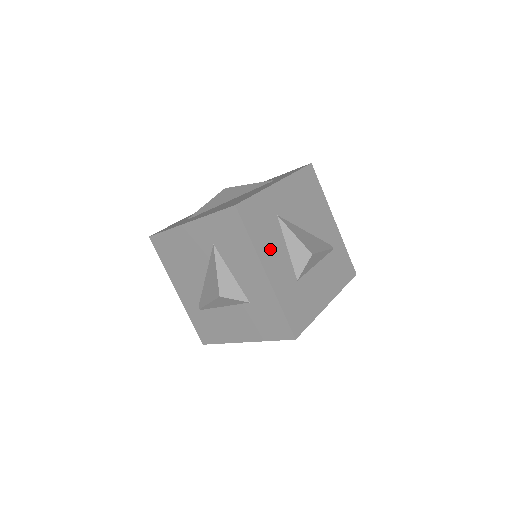
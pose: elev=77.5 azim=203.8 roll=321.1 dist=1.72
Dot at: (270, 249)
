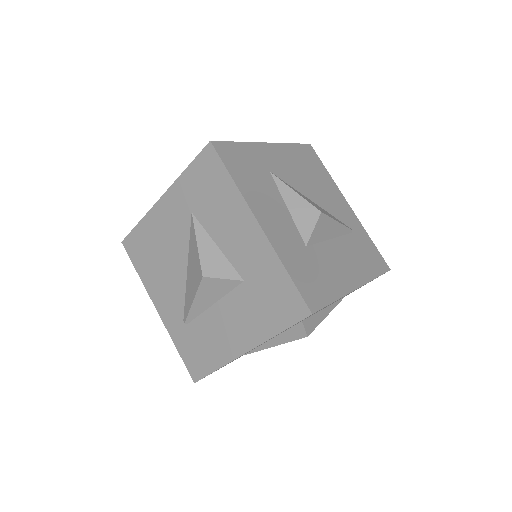
Dot at: (262, 200)
